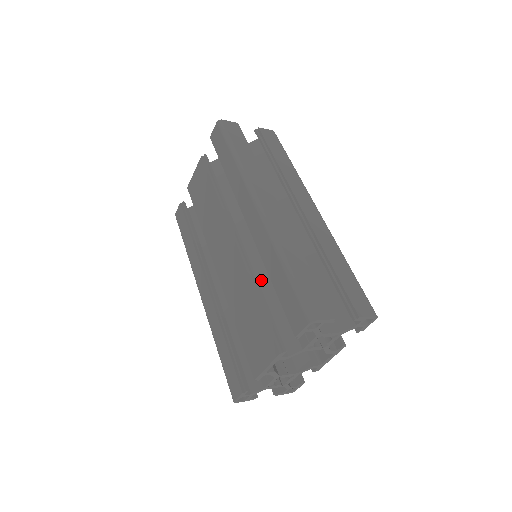
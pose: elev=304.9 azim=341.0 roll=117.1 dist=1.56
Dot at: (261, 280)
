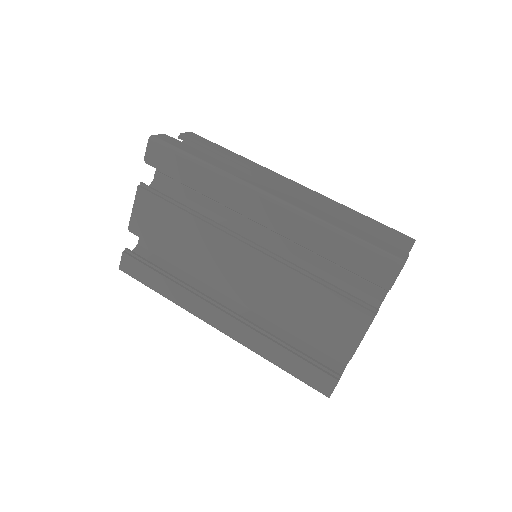
Dot at: occluded
